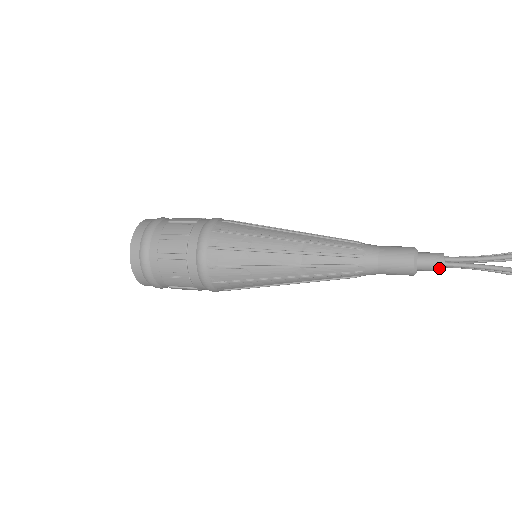
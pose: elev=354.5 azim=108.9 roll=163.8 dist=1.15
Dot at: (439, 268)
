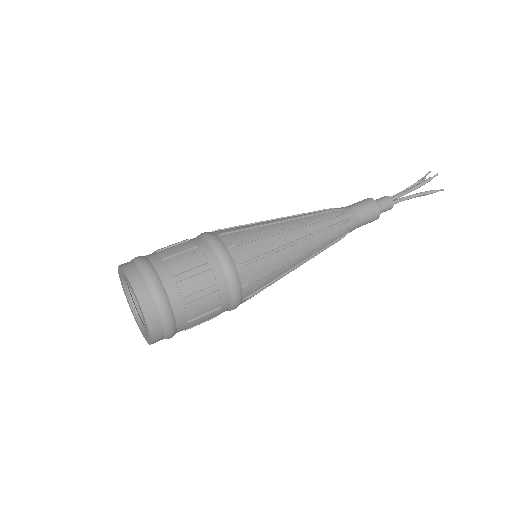
Dot at: (391, 208)
